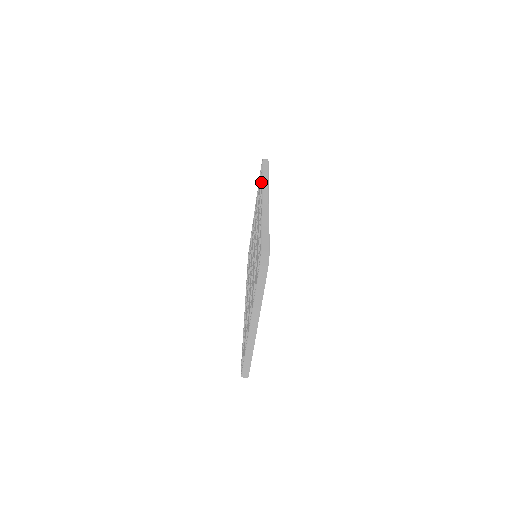
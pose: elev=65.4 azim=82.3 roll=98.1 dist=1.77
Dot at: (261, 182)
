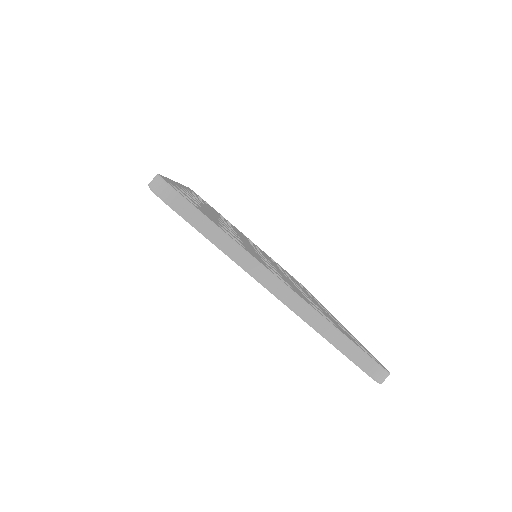
Dot at: occluded
